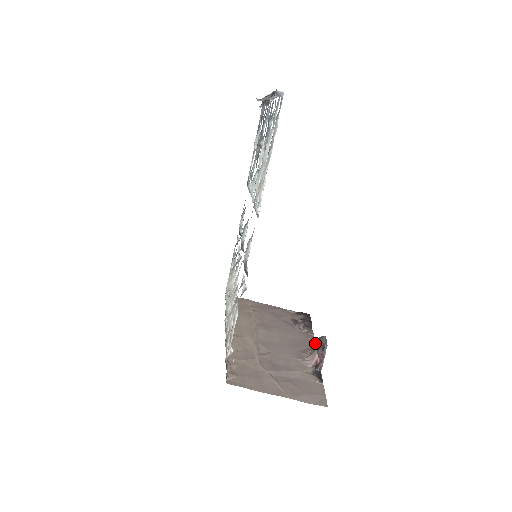
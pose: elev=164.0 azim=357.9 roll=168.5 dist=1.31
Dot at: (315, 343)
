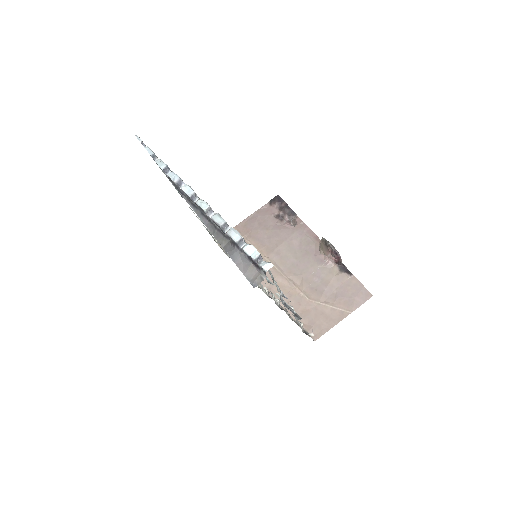
Dot at: (322, 245)
